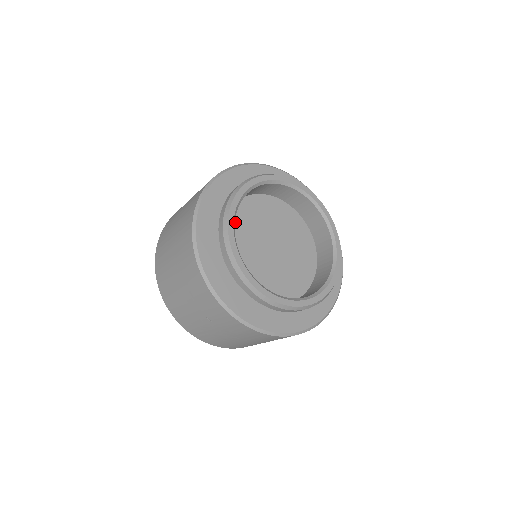
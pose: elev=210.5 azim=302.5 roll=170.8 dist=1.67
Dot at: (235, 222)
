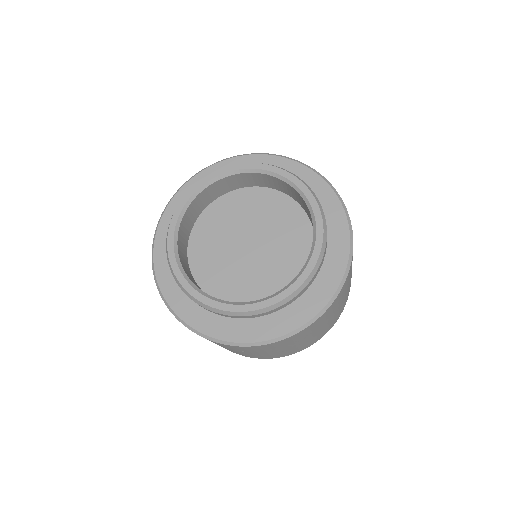
Dot at: (199, 254)
